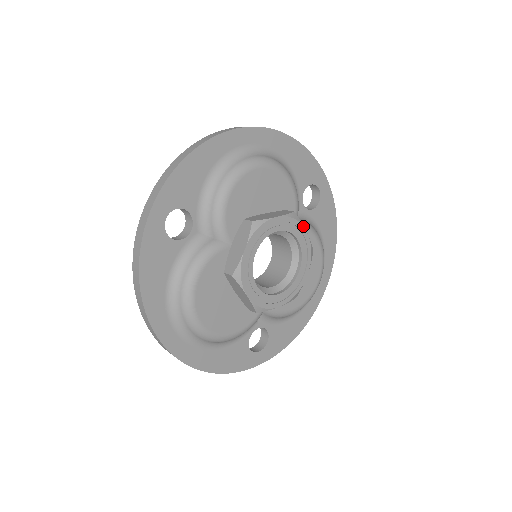
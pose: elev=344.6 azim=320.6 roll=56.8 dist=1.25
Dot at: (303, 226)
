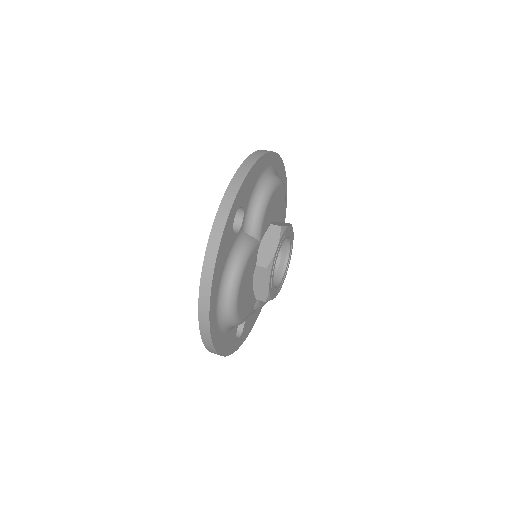
Dot at: (293, 236)
